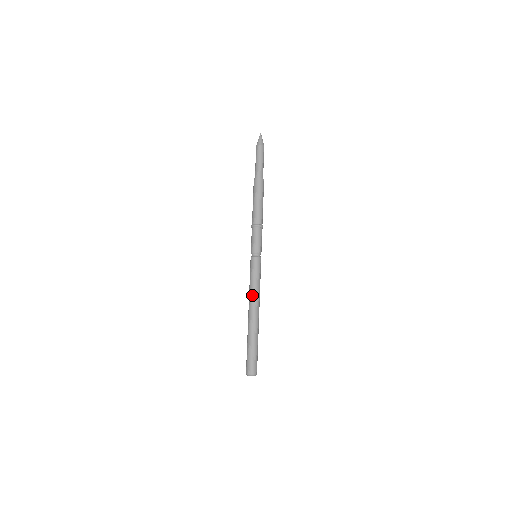
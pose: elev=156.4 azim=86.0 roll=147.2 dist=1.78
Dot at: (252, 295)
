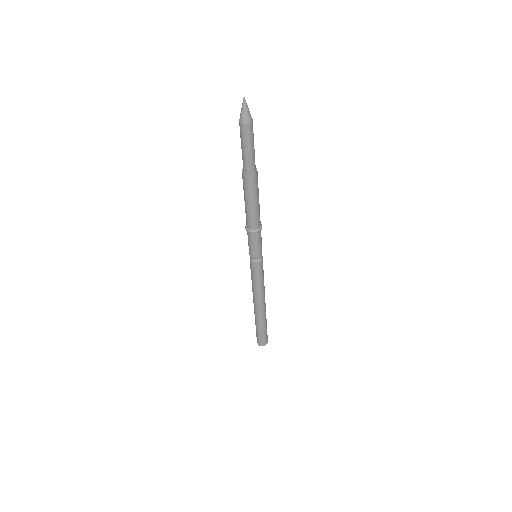
Dot at: (257, 294)
